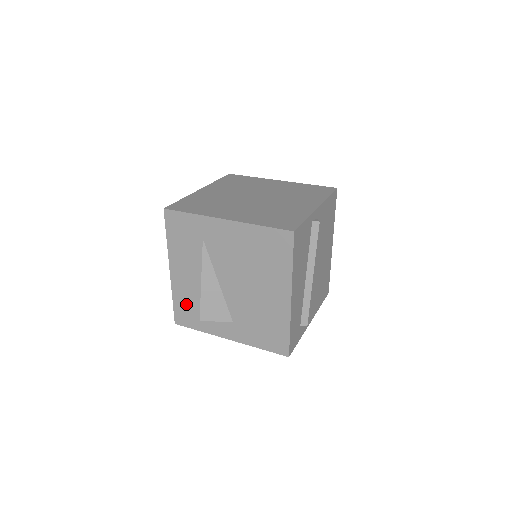
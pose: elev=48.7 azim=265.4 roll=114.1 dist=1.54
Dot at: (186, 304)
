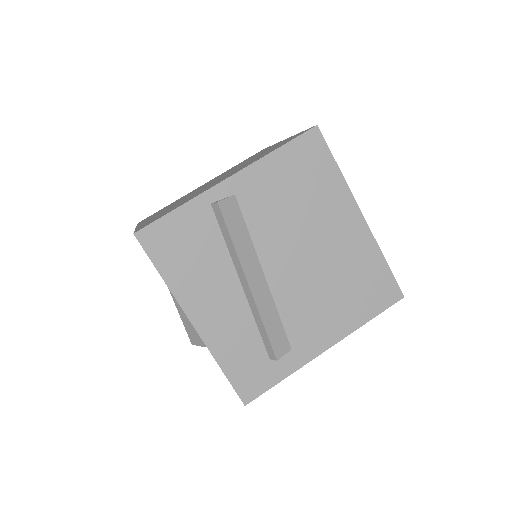
Dot at: occluded
